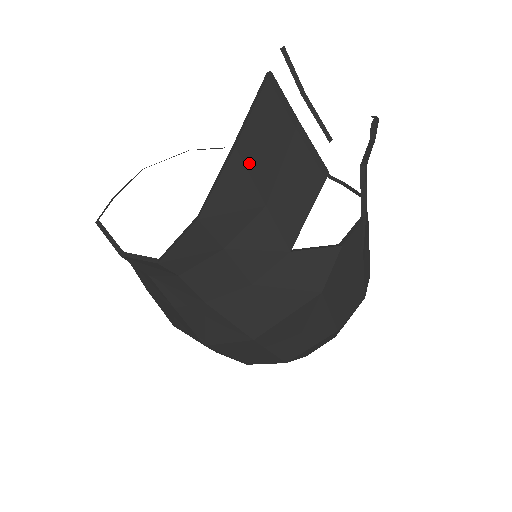
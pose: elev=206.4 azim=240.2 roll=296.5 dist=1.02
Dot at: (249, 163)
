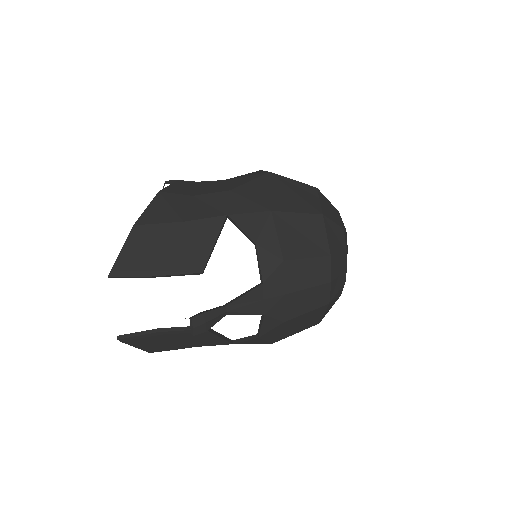
Dot at: (164, 350)
